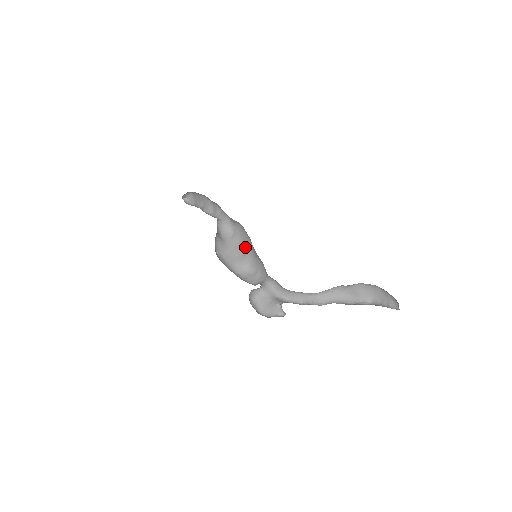
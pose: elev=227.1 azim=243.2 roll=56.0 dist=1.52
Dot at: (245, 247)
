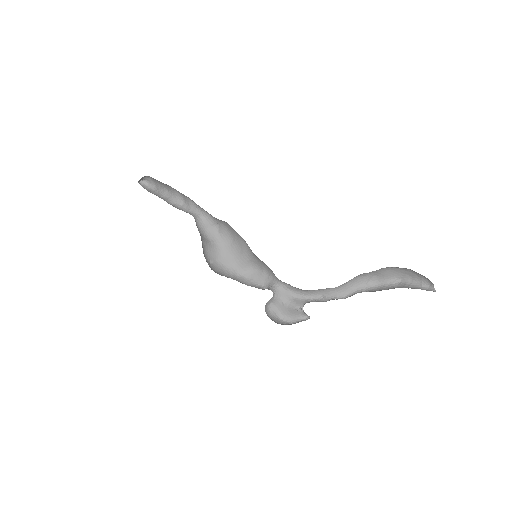
Dot at: (239, 244)
